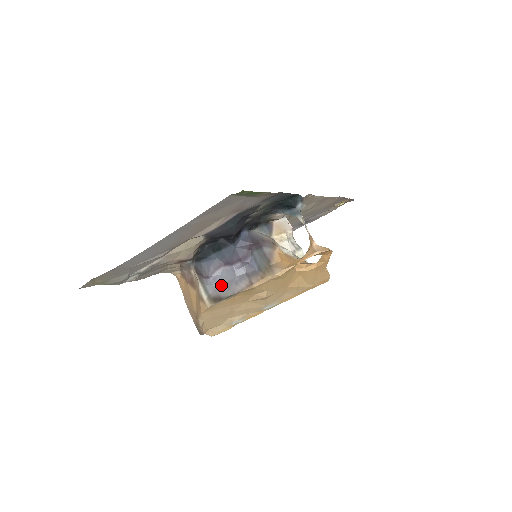
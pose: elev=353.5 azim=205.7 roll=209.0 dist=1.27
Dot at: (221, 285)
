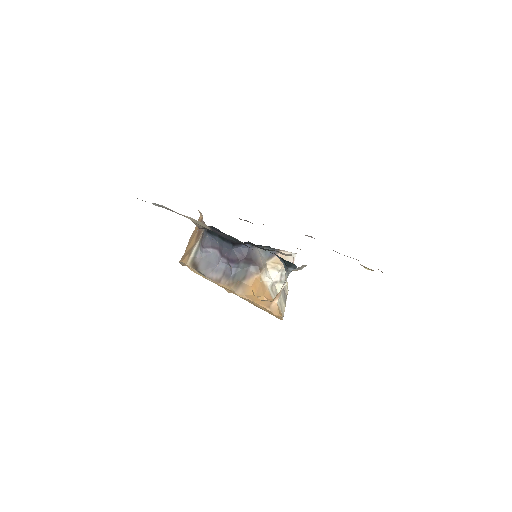
Dot at: (206, 260)
